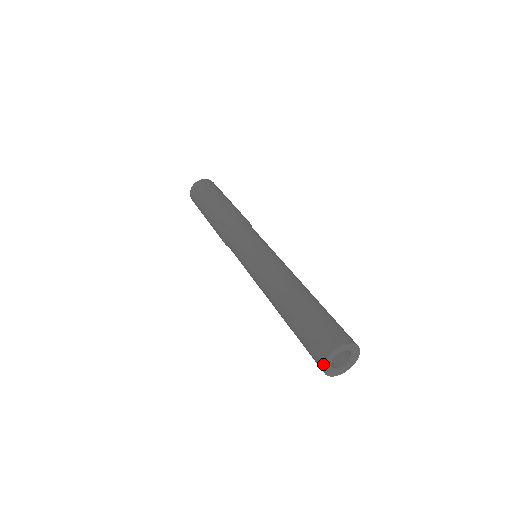
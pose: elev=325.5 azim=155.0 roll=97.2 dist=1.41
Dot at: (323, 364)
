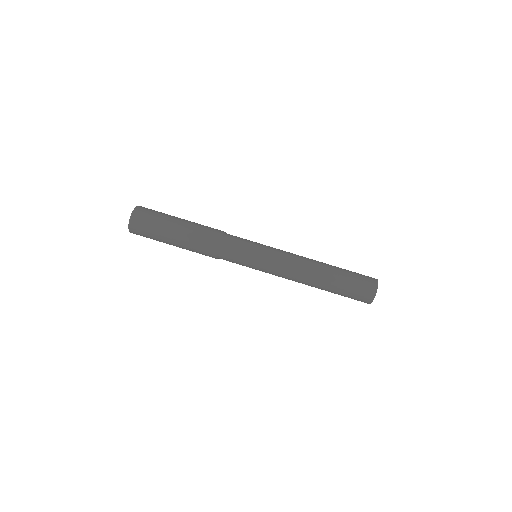
Dot at: occluded
